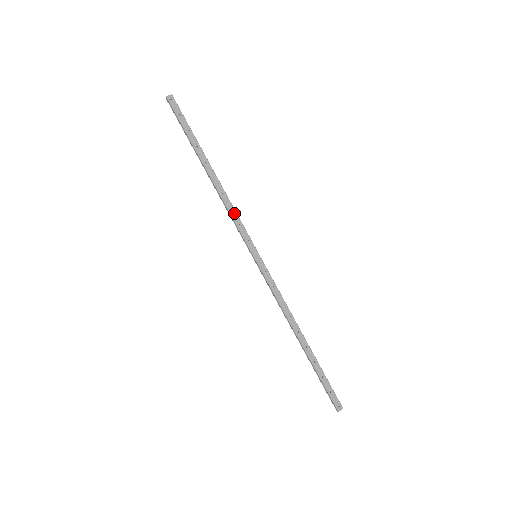
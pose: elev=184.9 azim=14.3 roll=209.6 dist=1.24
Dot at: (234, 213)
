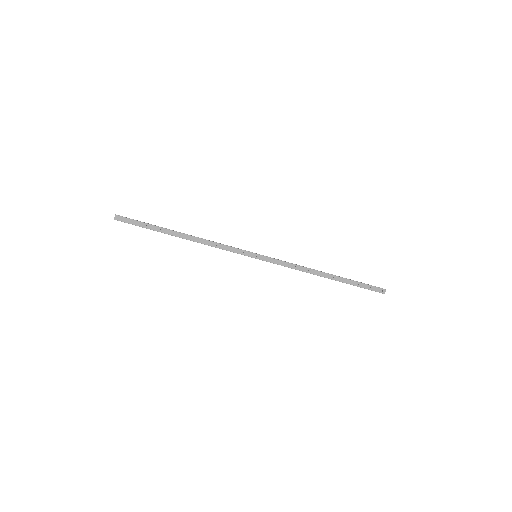
Dot at: (220, 245)
